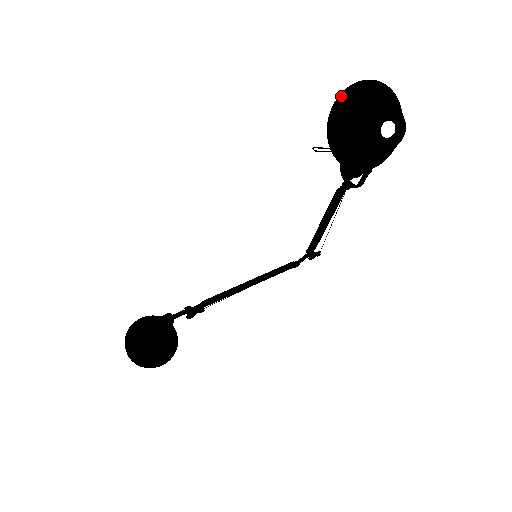
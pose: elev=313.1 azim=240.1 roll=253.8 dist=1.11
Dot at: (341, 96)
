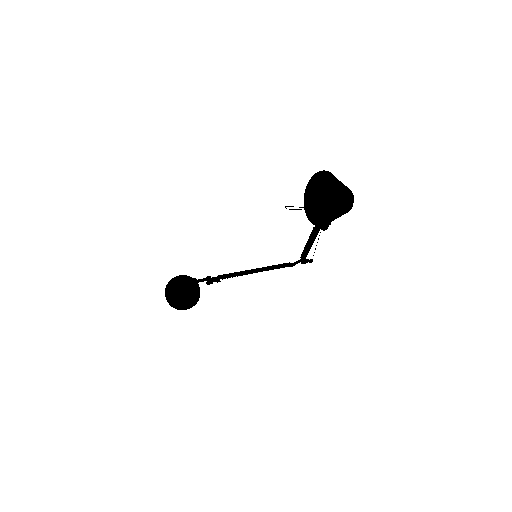
Dot at: (315, 175)
